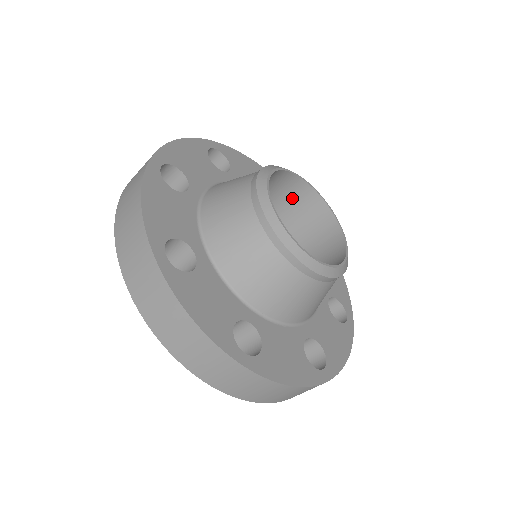
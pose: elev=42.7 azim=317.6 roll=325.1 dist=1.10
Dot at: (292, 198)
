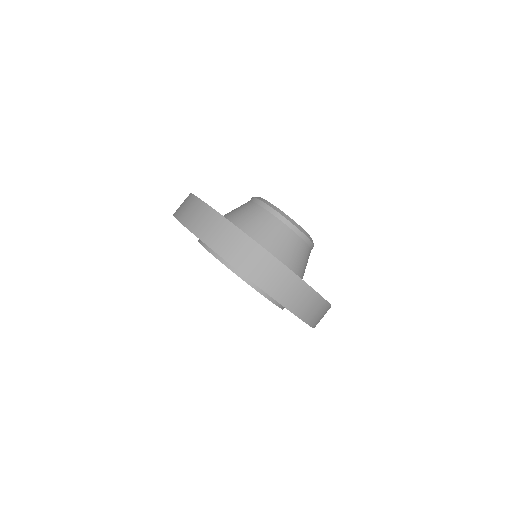
Dot at: occluded
